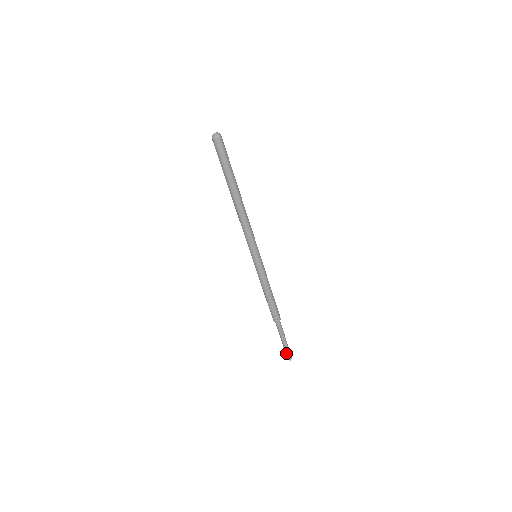
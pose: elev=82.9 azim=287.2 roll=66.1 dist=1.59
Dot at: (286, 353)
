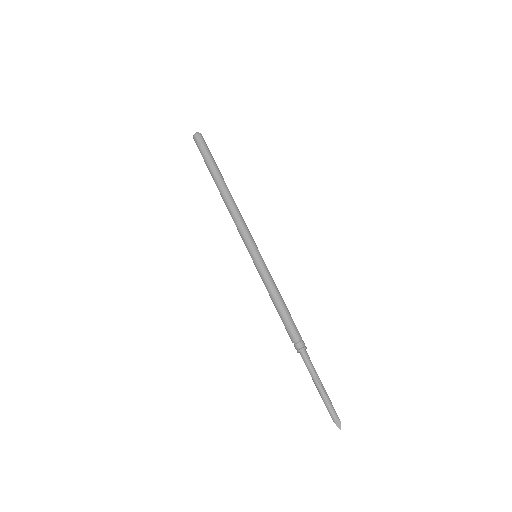
Dot at: (330, 412)
